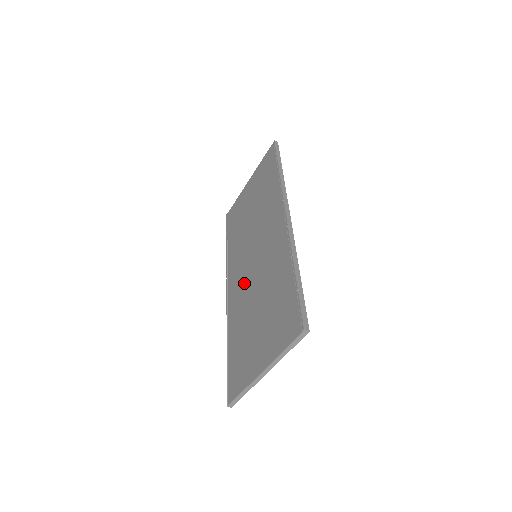
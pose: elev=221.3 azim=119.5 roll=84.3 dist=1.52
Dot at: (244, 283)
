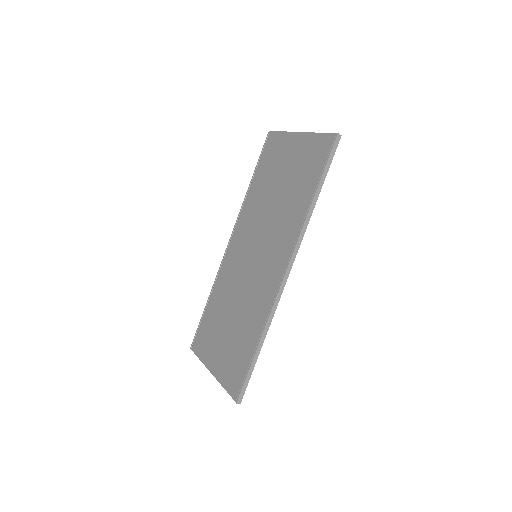
Dot at: (238, 268)
